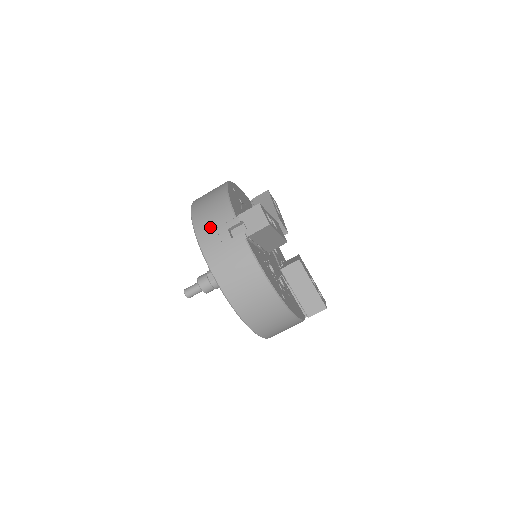
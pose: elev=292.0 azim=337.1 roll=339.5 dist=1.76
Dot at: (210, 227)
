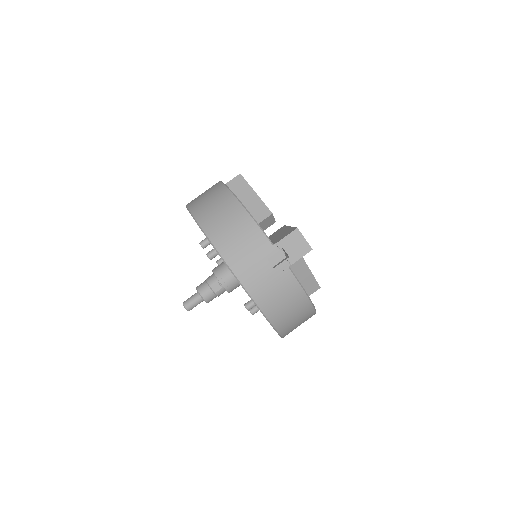
Dot at: (246, 259)
